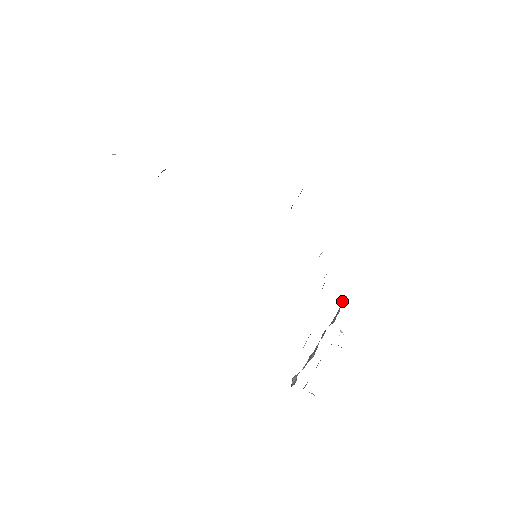
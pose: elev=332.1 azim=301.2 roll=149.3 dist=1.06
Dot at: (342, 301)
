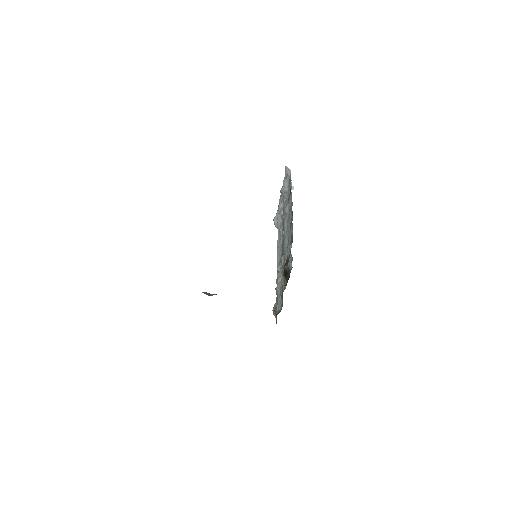
Dot at: (287, 174)
